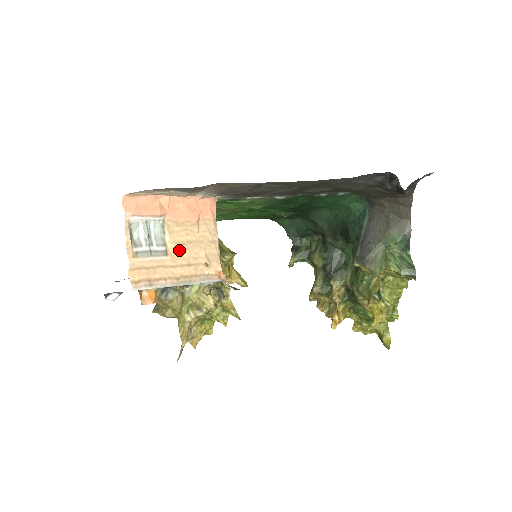
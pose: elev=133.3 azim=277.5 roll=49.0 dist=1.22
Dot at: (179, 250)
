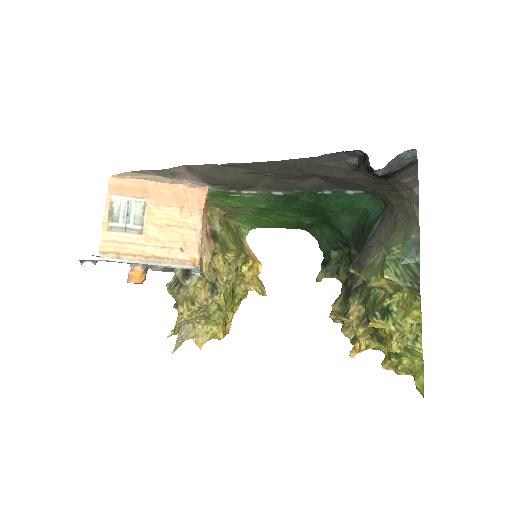
Dot at: (155, 231)
